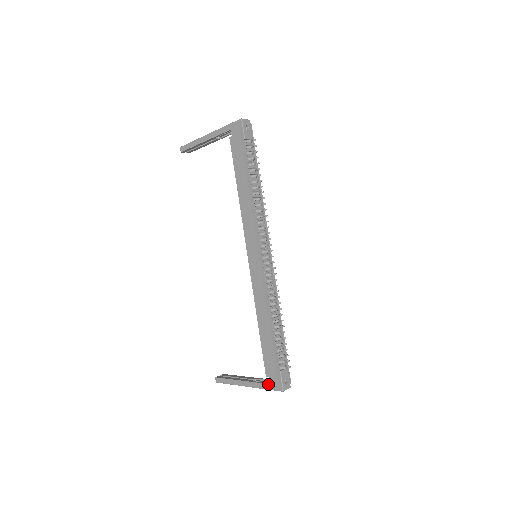
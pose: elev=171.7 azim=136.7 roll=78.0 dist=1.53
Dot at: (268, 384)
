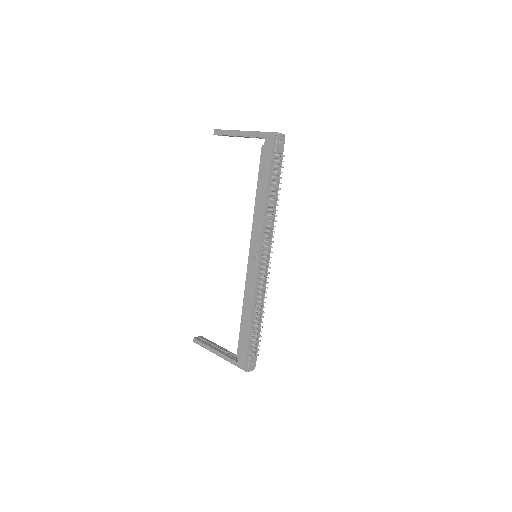
Dot at: (237, 362)
